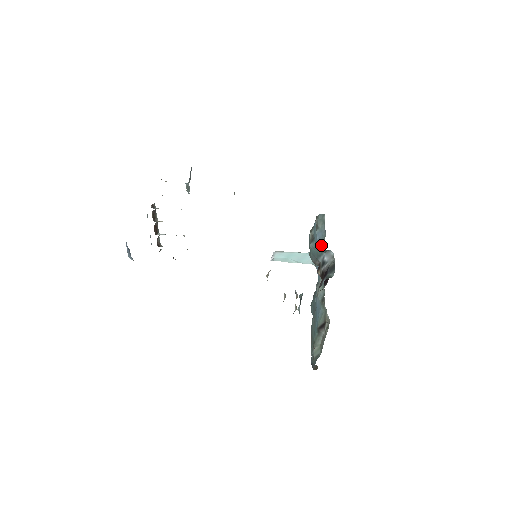
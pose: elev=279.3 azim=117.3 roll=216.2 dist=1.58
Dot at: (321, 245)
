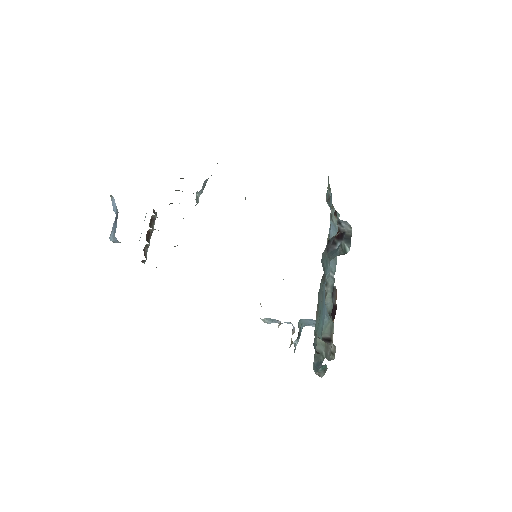
Dot at: occluded
